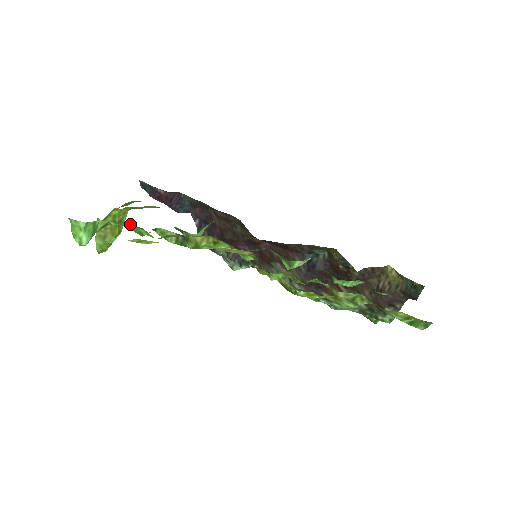
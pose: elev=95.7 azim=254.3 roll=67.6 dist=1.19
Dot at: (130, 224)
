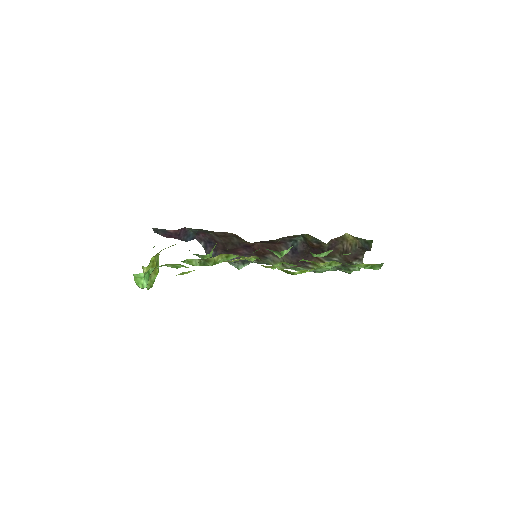
Dot at: (171, 264)
